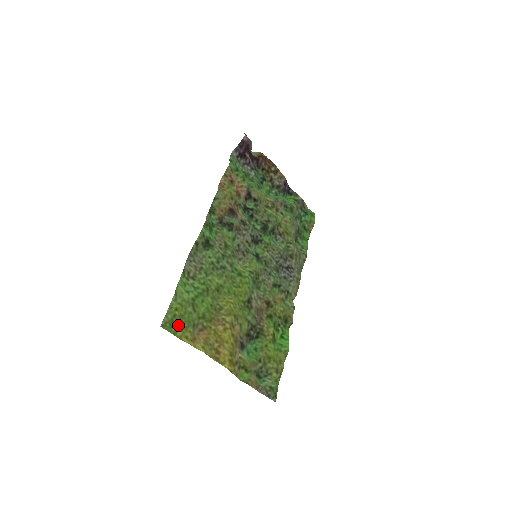
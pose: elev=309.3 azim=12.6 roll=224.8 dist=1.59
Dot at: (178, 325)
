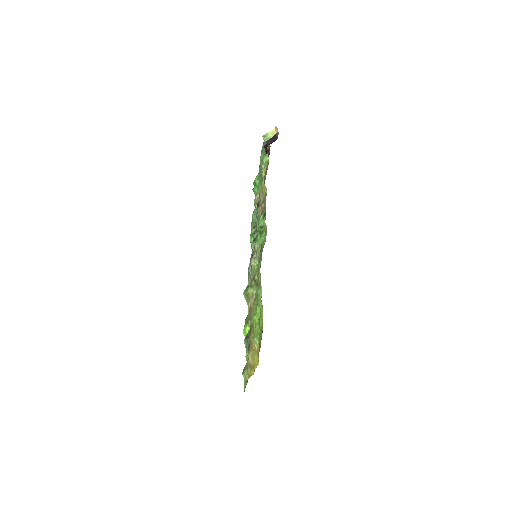
Dot at: (259, 341)
